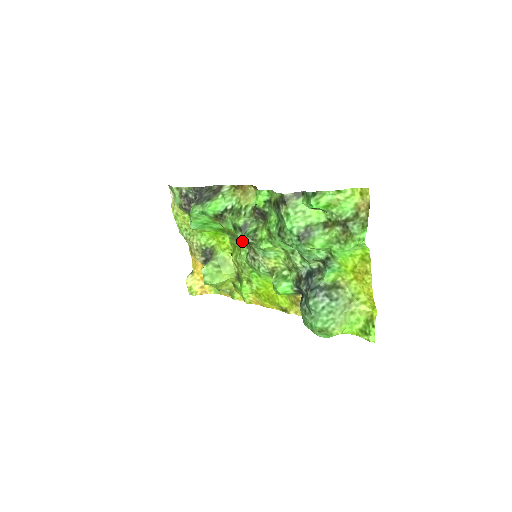
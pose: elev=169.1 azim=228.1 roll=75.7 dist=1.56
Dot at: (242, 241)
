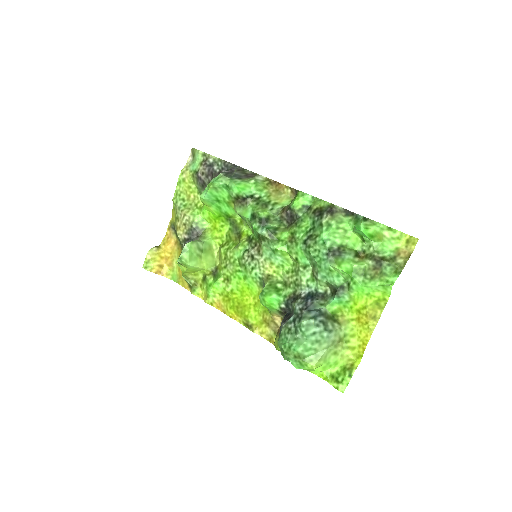
Dot at: (245, 236)
